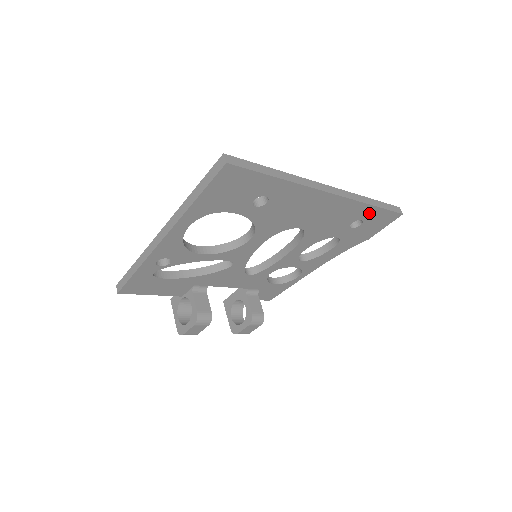
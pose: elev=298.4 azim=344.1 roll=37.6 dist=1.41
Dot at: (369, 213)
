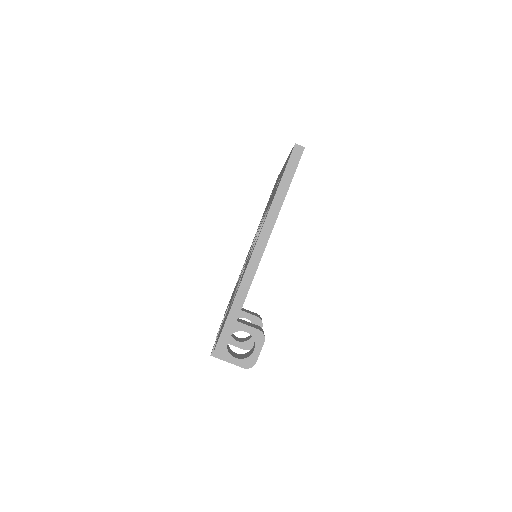
Dot at: occluded
